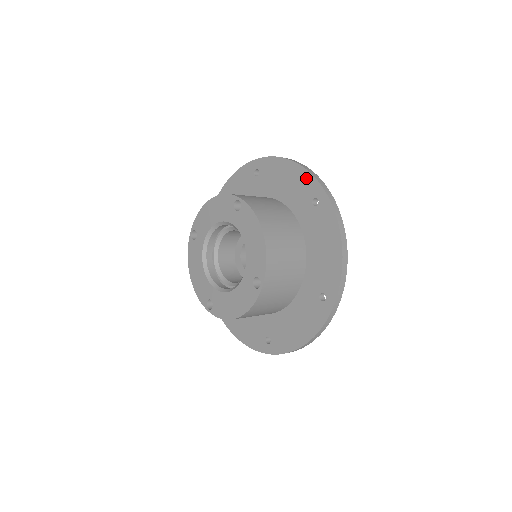
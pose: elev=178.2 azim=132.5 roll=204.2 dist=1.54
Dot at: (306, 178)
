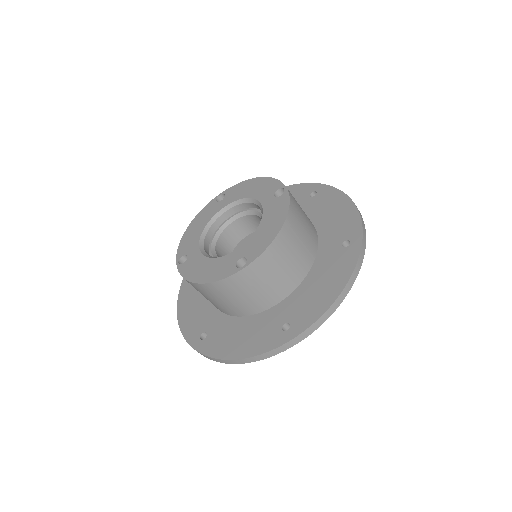
Dot at: (354, 220)
